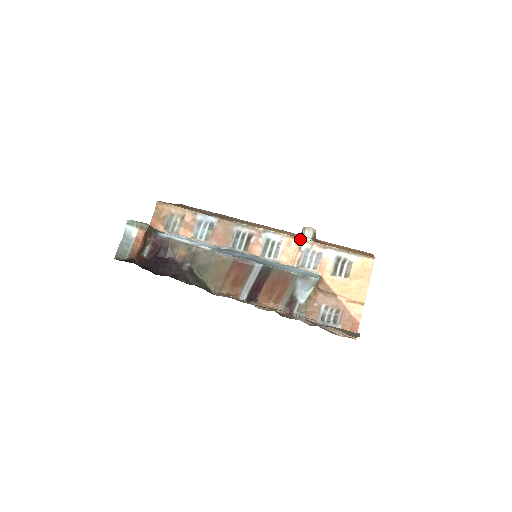
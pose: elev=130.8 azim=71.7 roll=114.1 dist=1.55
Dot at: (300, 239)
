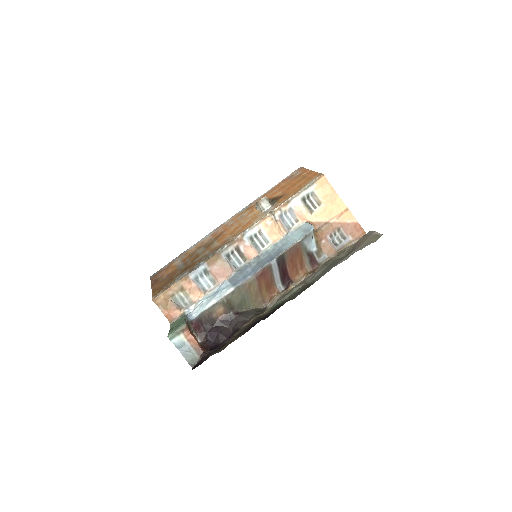
Dot at: (269, 215)
